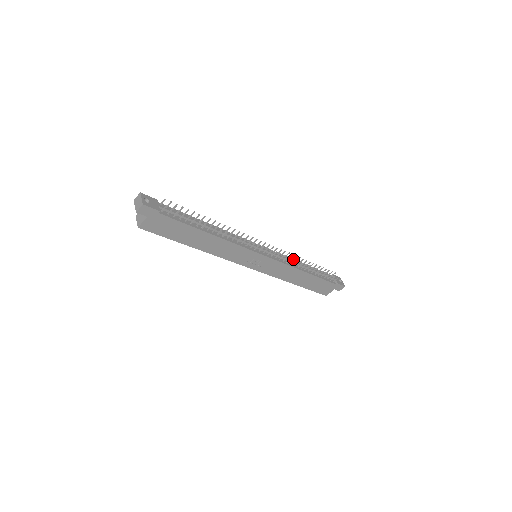
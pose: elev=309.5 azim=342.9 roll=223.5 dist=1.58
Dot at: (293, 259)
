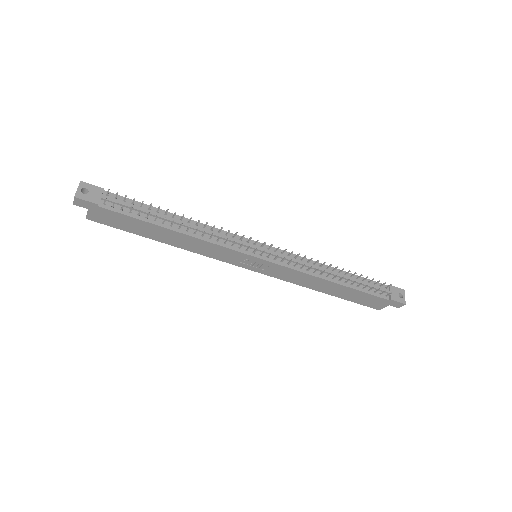
Dot at: (315, 263)
